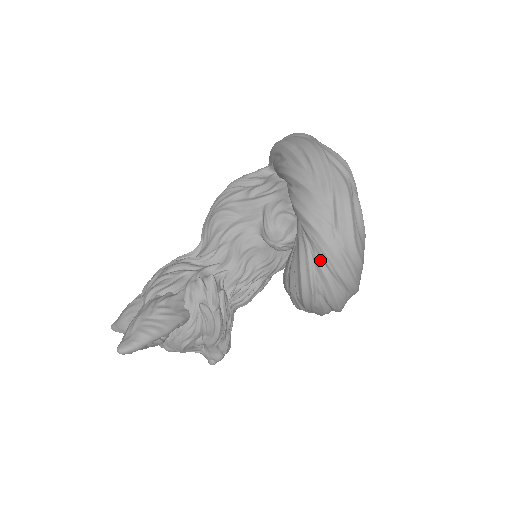
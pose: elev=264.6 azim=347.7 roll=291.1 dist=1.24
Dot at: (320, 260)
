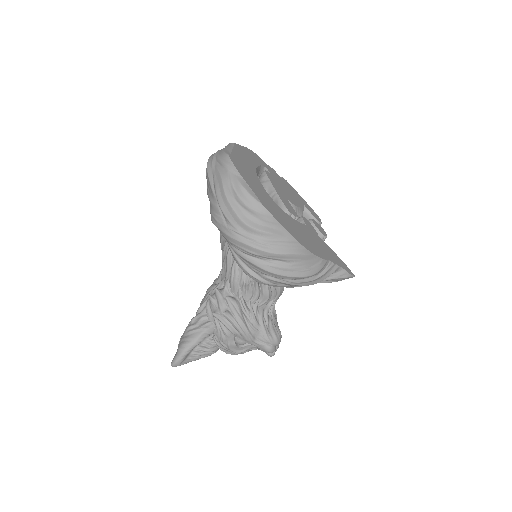
Dot at: (234, 248)
